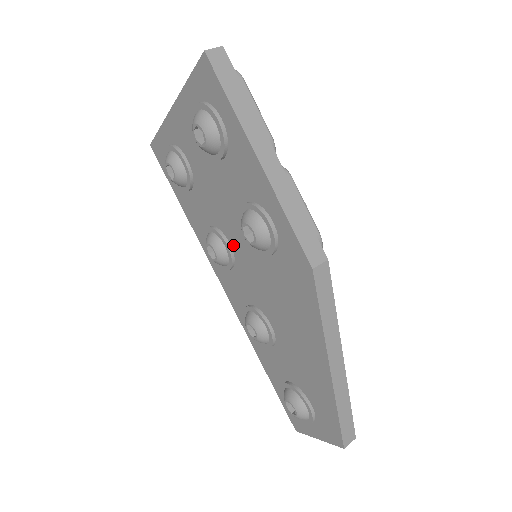
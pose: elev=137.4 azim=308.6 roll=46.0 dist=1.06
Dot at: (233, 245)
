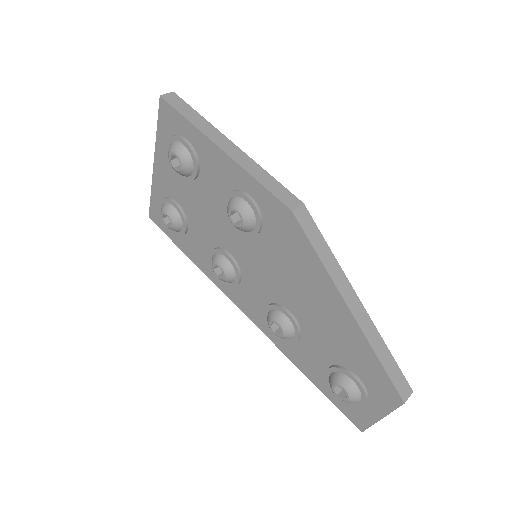
Dot at: (233, 253)
